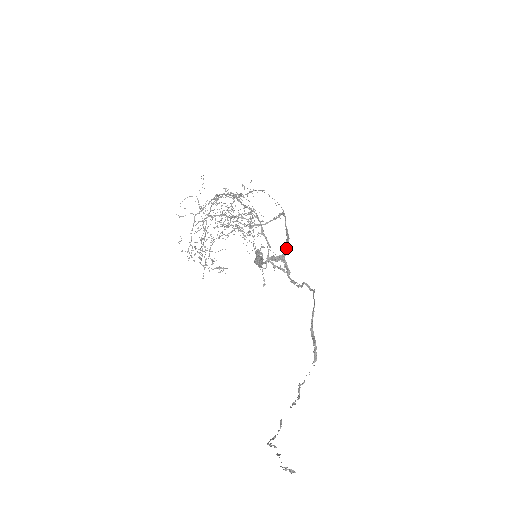
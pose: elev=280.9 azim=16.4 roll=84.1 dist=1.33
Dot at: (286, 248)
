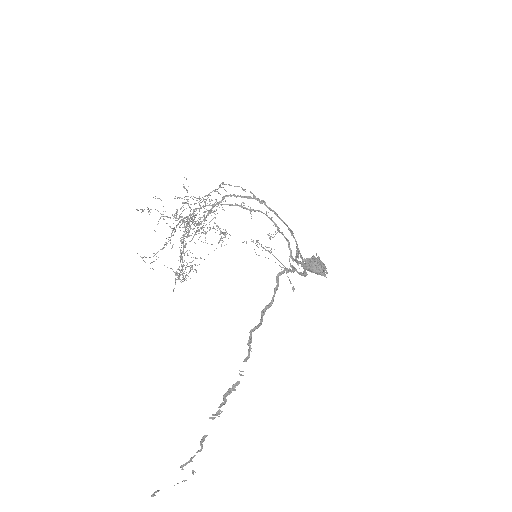
Dot at: occluded
